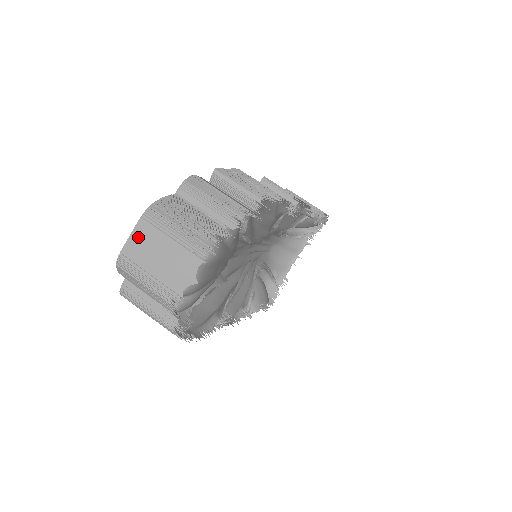
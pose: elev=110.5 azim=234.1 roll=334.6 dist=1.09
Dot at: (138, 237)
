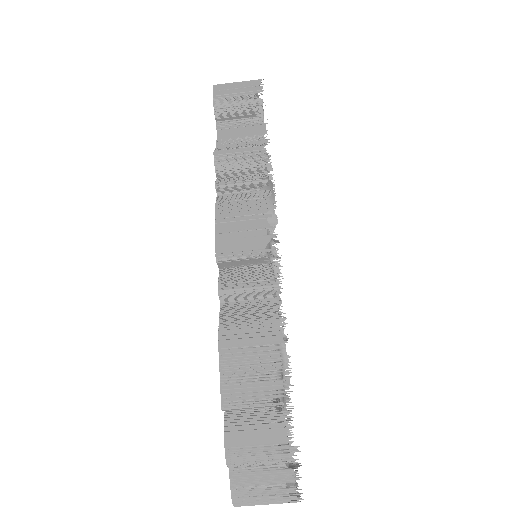
Dot at: occluded
